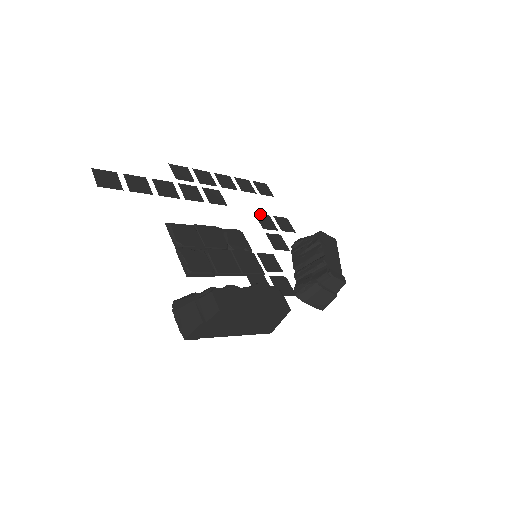
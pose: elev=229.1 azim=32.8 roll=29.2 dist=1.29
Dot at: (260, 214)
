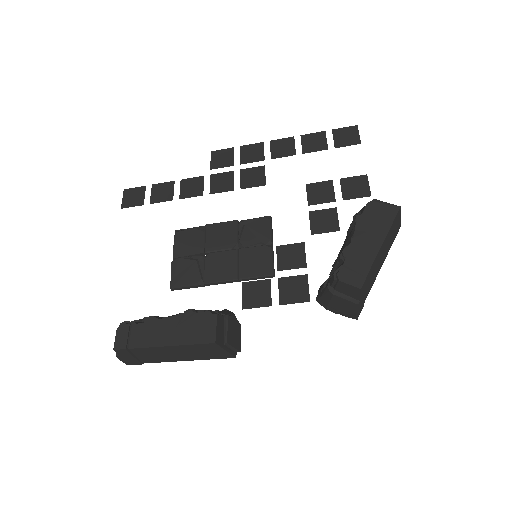
Dot at: (316, 182)
